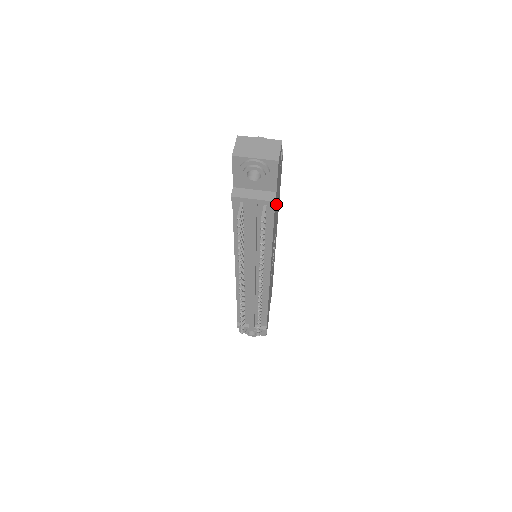
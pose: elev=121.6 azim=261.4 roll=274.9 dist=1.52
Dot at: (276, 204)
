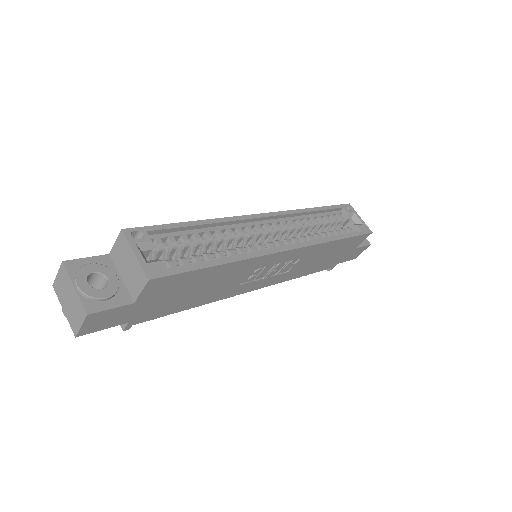
Dot at: (170, 303)
